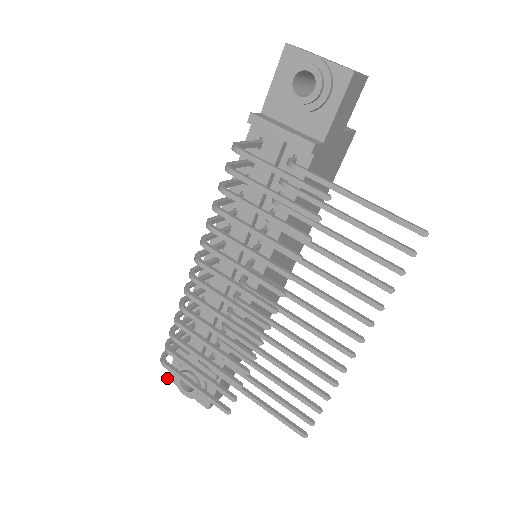
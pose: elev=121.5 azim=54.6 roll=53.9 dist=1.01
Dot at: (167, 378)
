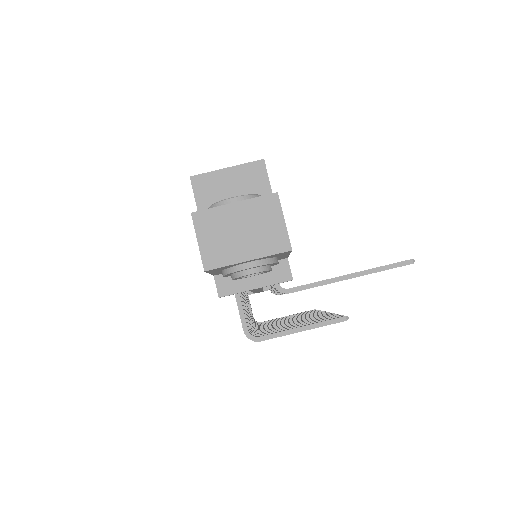
Dot at: occluded
